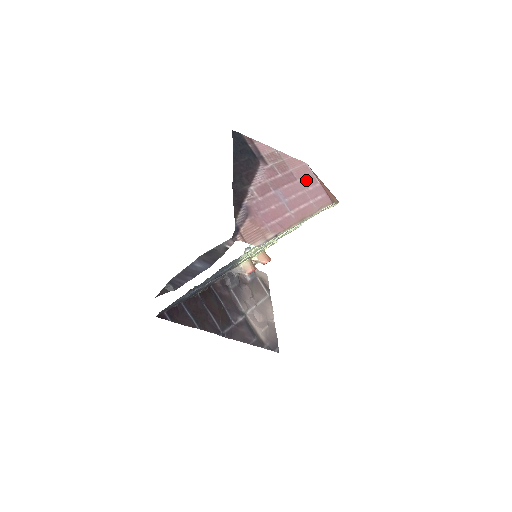
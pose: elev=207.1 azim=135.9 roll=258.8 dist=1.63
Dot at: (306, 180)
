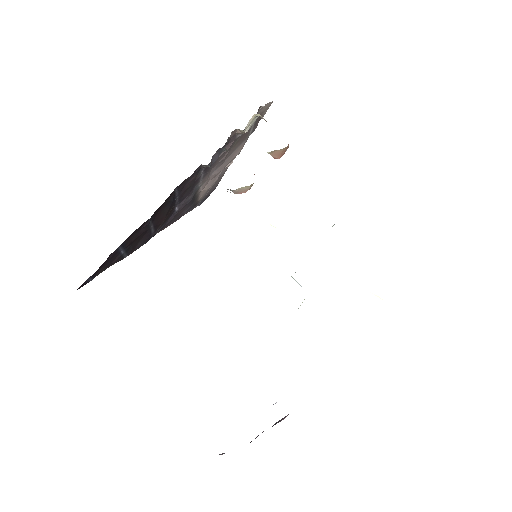
Dot at: occluded
